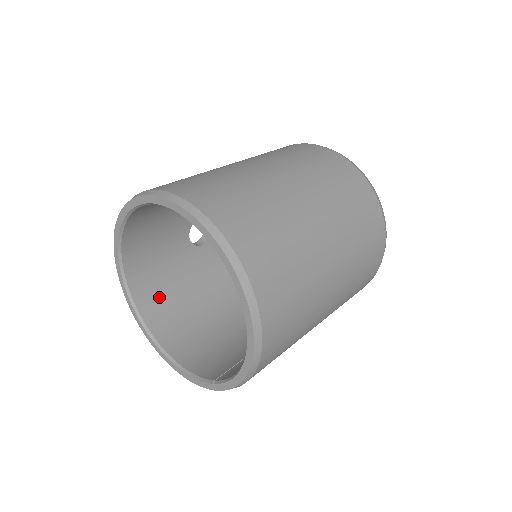
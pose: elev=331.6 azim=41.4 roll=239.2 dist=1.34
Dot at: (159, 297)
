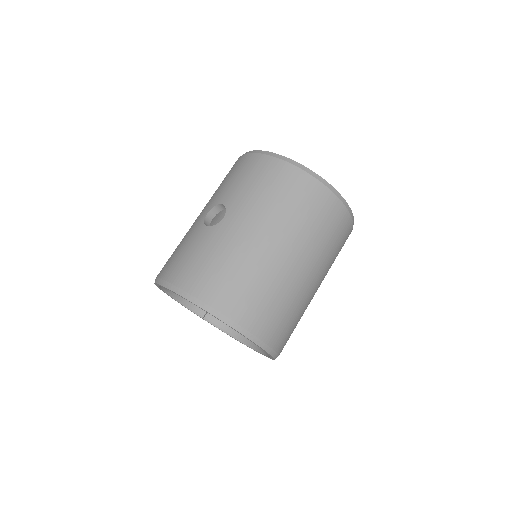
Dot at: occluded
